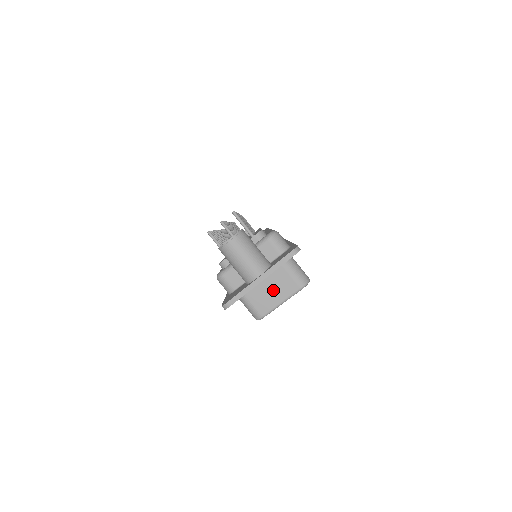
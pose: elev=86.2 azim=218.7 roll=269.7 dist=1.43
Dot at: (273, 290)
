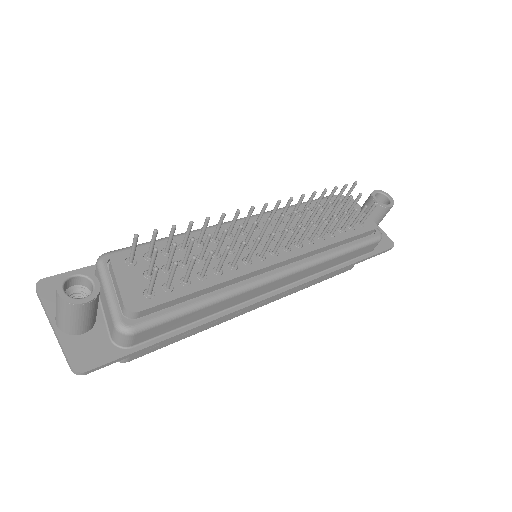
Dot at: occluded
